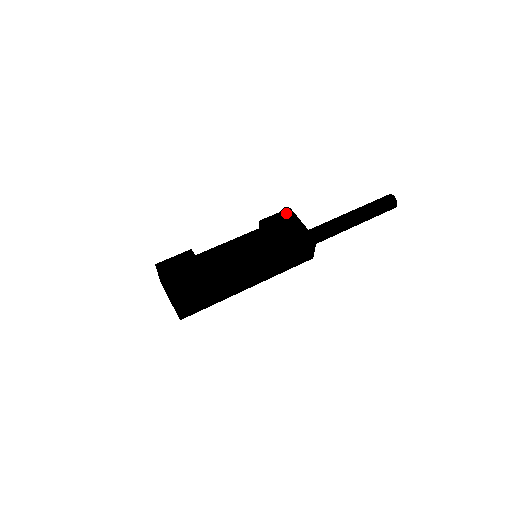
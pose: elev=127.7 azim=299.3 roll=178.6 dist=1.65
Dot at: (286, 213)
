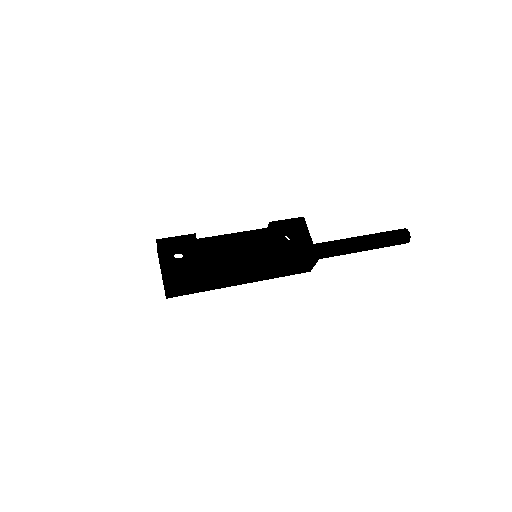
Dot at: (298, 221)
